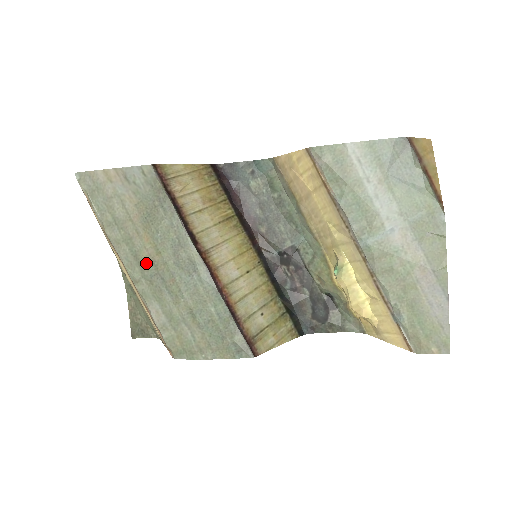
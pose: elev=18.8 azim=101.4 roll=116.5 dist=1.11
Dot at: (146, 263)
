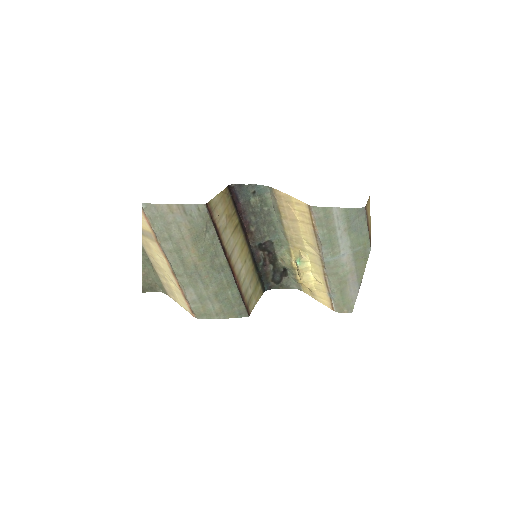
Dot at: (189, 265)
